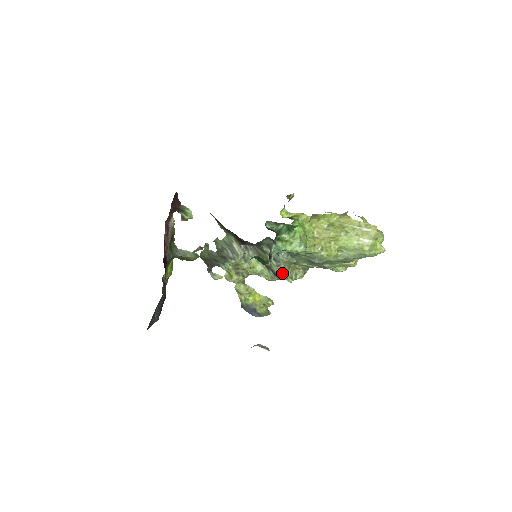
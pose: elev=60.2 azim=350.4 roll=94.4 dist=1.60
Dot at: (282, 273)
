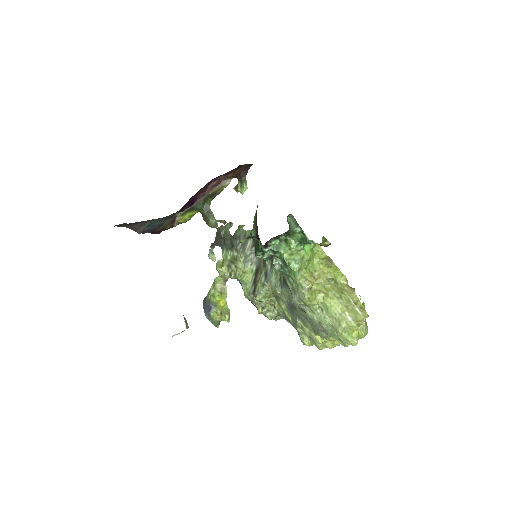
Dot at: (260, 293)
